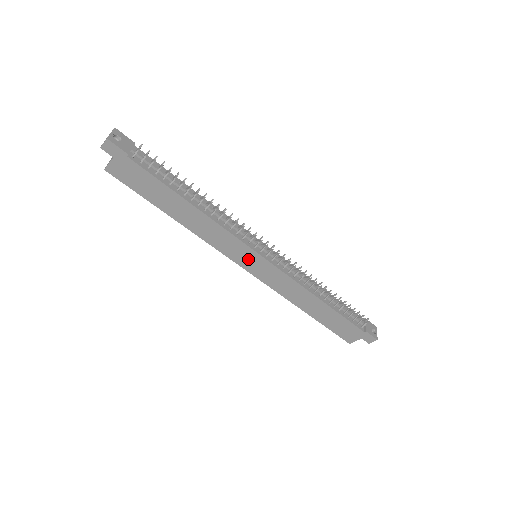
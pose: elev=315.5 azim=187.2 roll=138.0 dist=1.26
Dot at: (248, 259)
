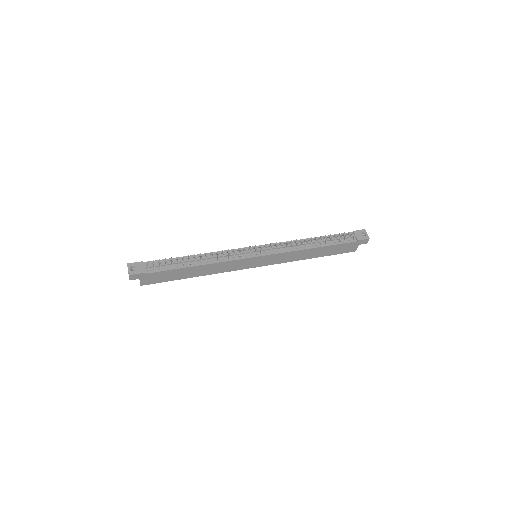
Dot at: (253, 263)
